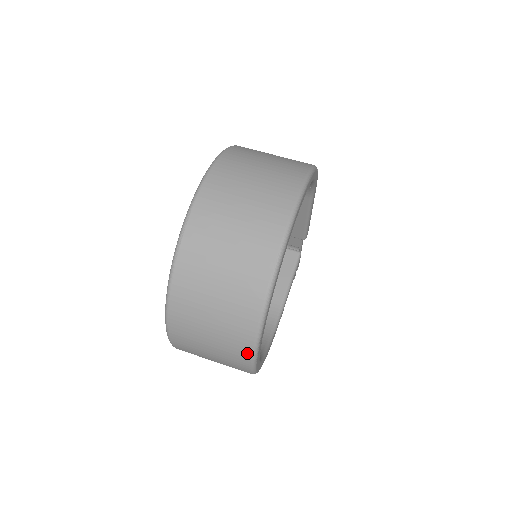
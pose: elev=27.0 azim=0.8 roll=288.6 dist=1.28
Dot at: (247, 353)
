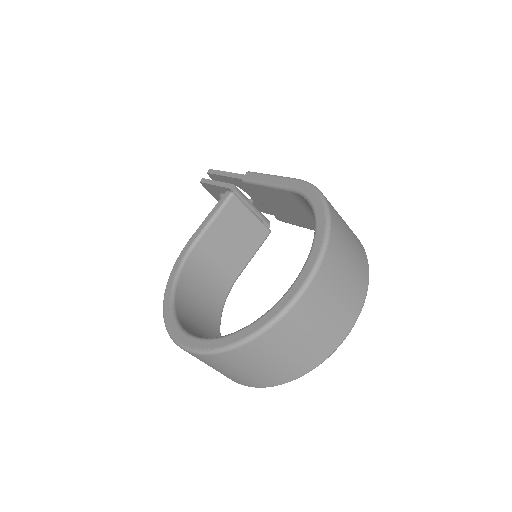
Dot at: (244, 384)
